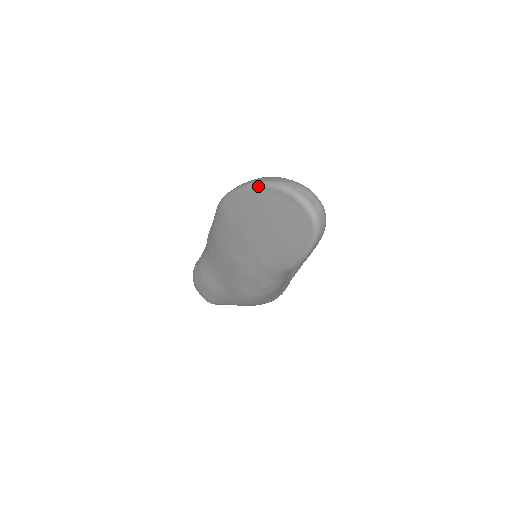
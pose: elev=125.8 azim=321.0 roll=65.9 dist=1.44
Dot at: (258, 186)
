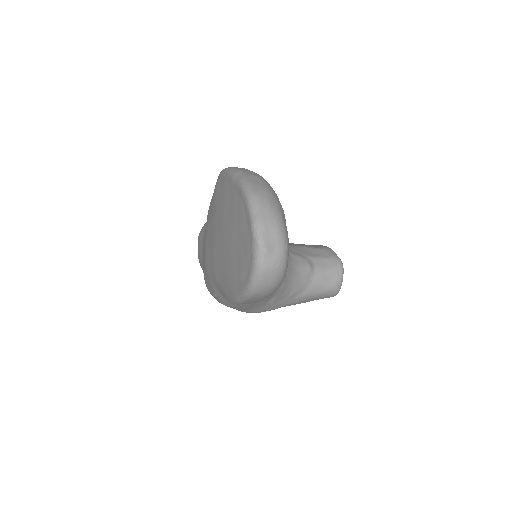
Dot at: (238, 182)
